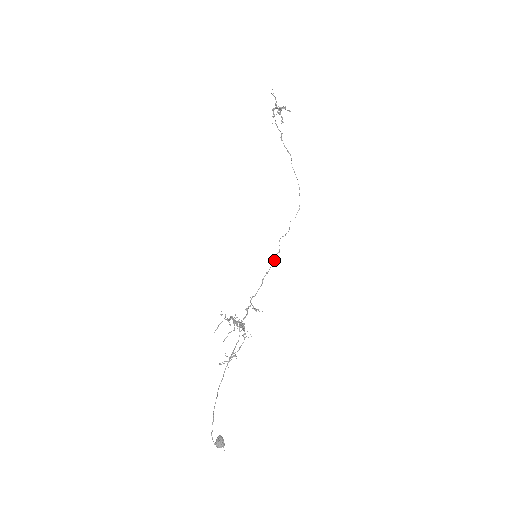
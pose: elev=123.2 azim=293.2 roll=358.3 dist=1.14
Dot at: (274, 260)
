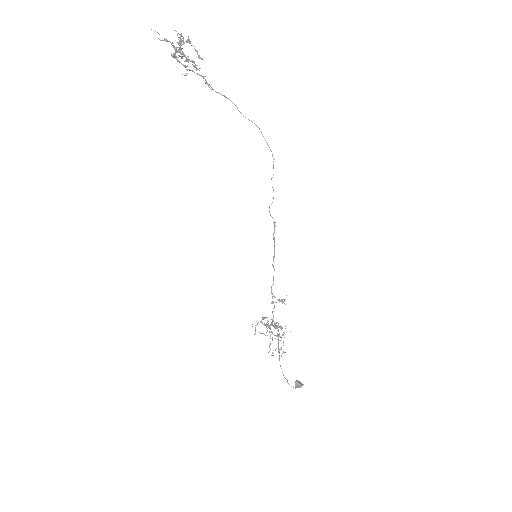
Dot at: (274, 240)
